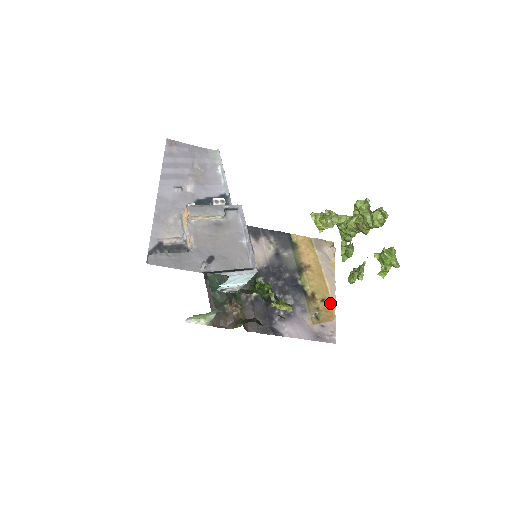
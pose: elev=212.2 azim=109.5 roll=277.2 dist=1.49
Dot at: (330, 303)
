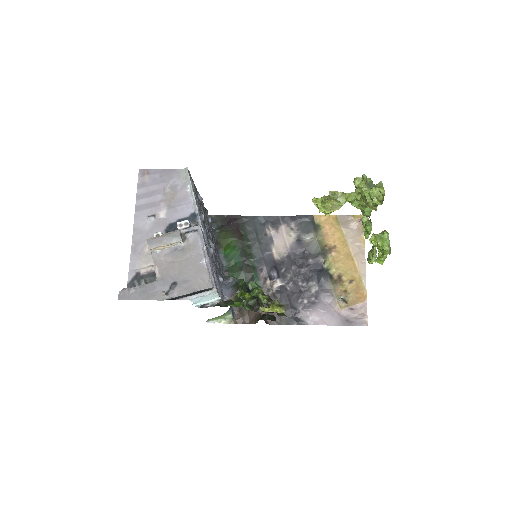
Dot at: (360, 283)
